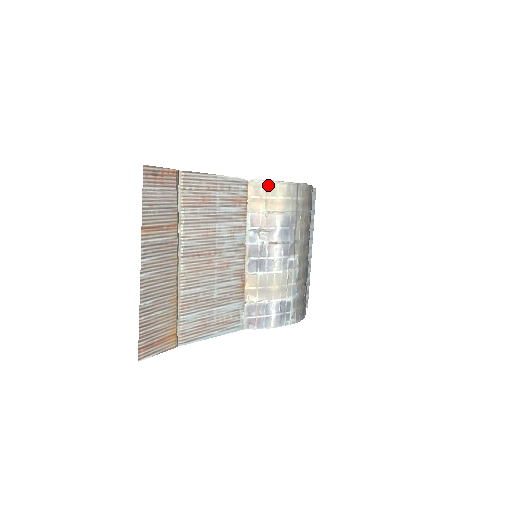
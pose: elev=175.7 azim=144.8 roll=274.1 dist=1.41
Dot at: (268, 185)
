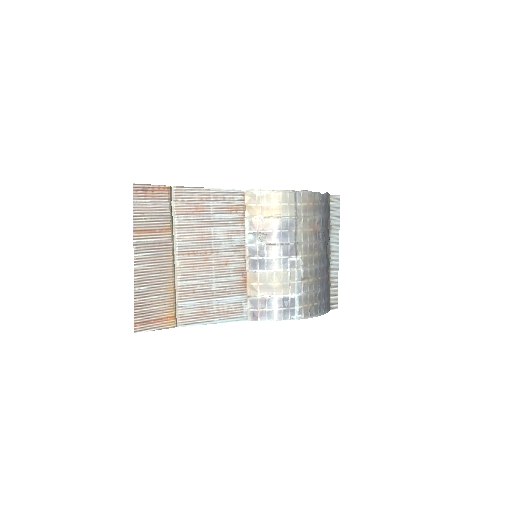
Dot at: (263, 194)
